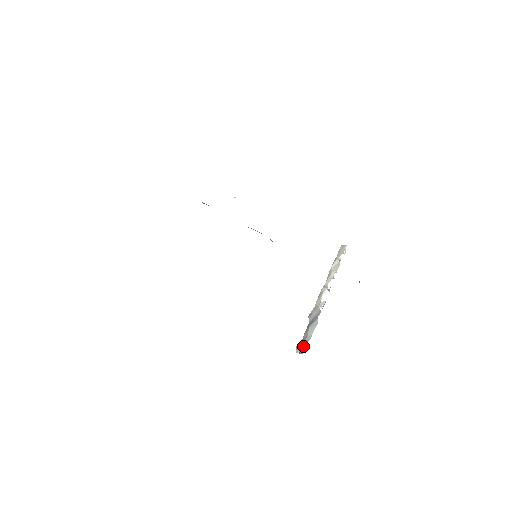
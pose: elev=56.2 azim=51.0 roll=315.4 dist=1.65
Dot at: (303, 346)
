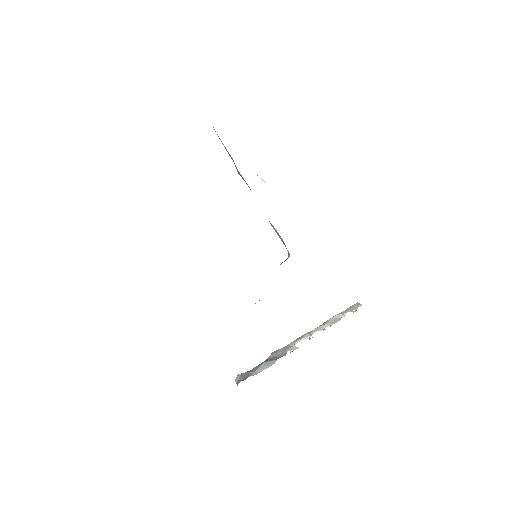
Dot at: (244, 377)
